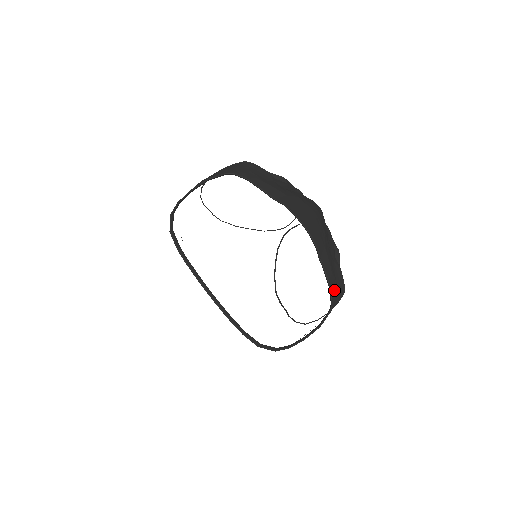
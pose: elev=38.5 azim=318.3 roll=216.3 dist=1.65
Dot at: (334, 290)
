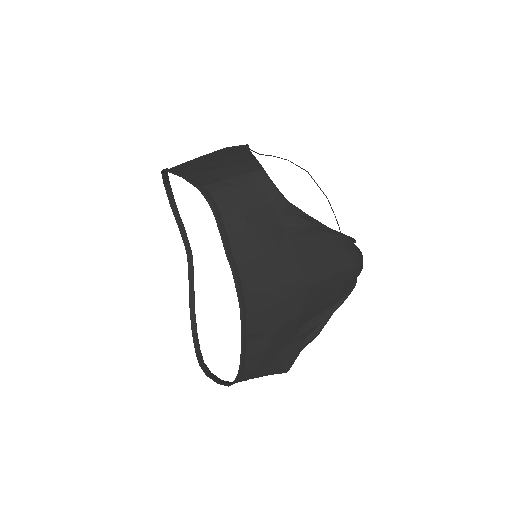
Dot at: (253, 372)
